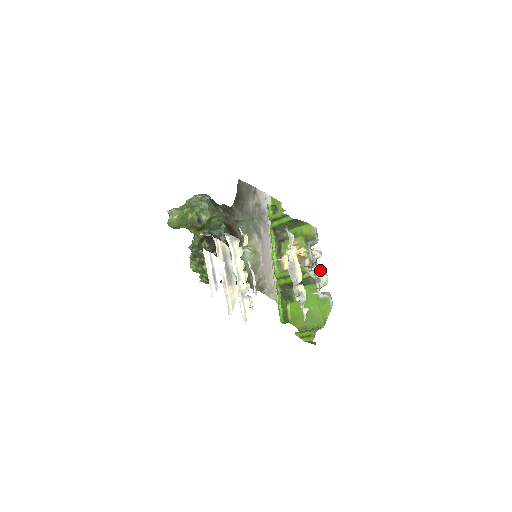
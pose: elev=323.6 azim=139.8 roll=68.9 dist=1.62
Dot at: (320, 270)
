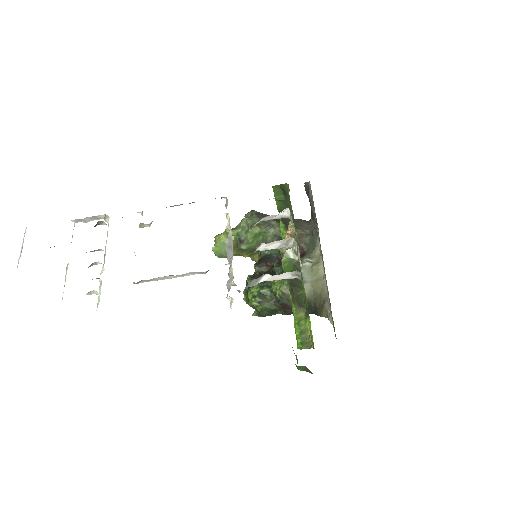
Dot at: (293, 242)
